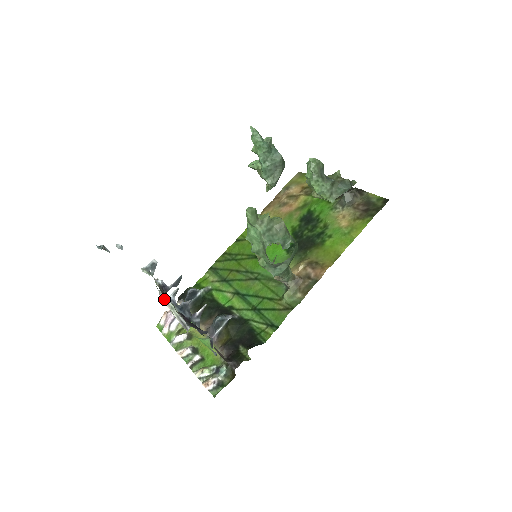
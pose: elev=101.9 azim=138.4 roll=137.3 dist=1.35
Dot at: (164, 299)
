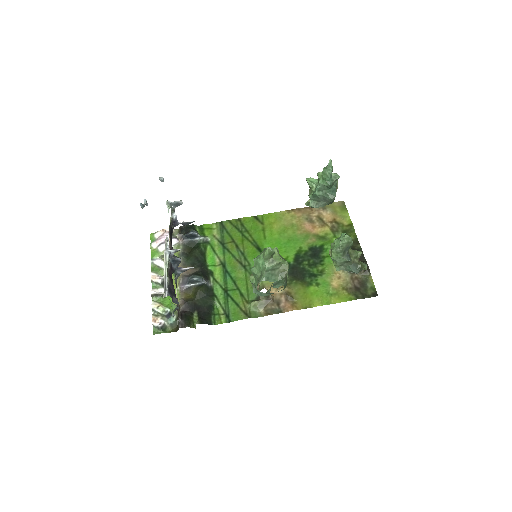
Dot at: (166, 250)
